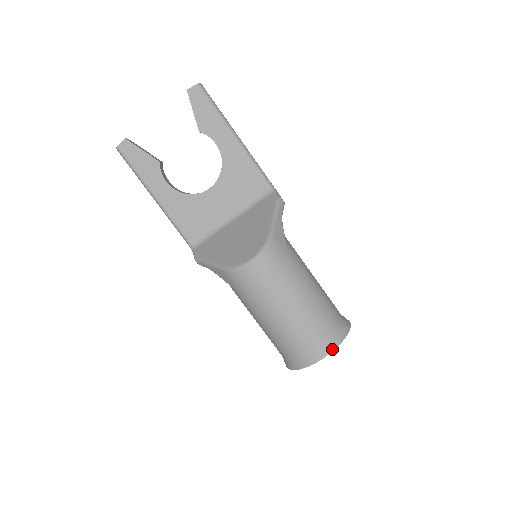
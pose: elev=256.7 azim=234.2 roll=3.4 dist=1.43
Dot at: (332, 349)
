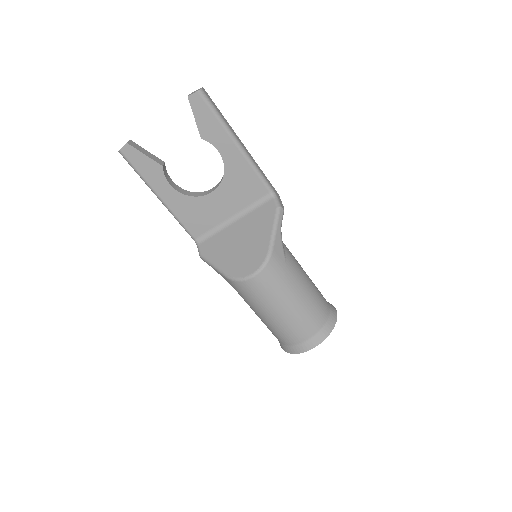
Dot at: (320, 342)
